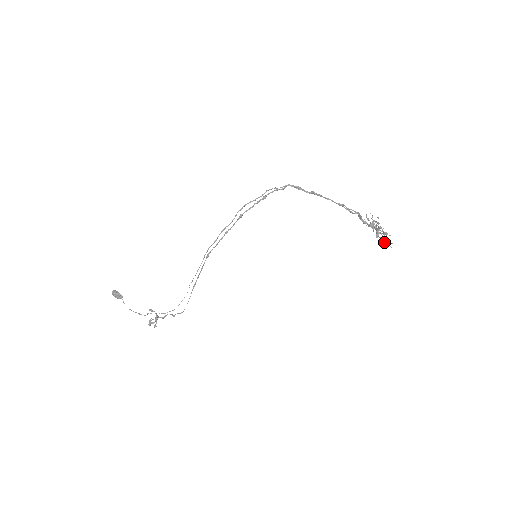
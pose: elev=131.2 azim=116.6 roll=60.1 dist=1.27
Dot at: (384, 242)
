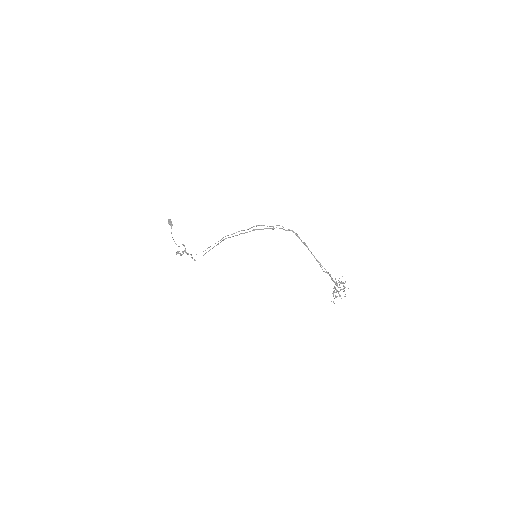
Dot at: occluded
